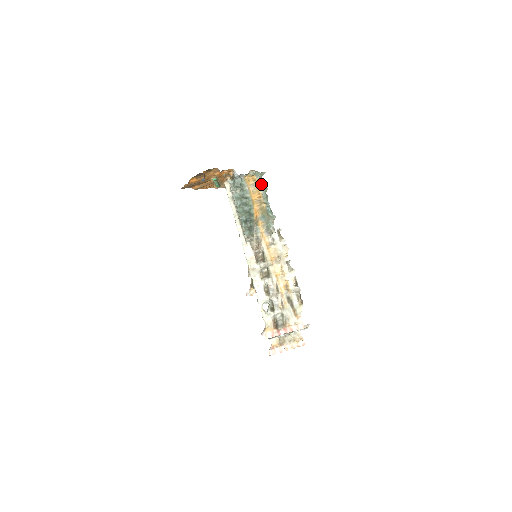
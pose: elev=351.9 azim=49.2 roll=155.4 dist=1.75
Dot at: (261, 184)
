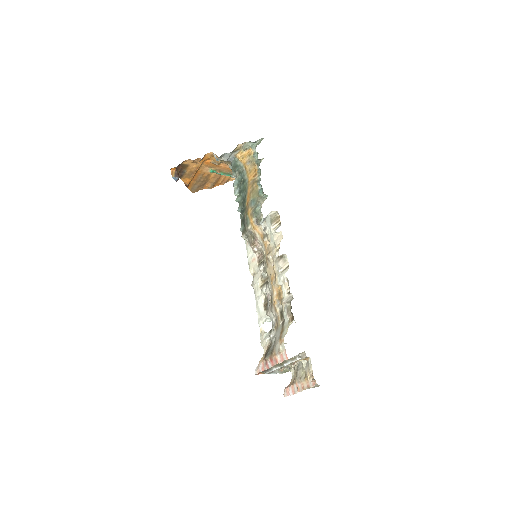
Dot at: occluded
